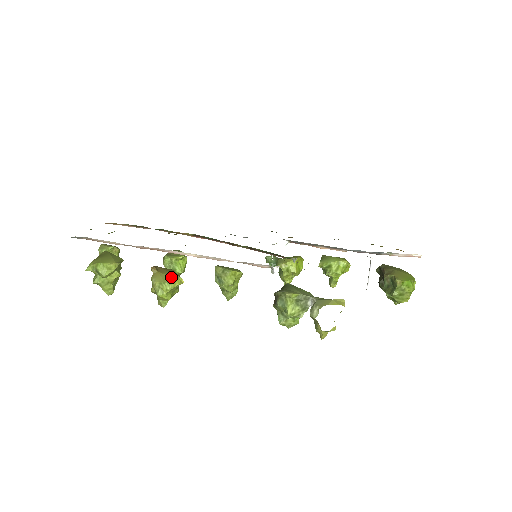
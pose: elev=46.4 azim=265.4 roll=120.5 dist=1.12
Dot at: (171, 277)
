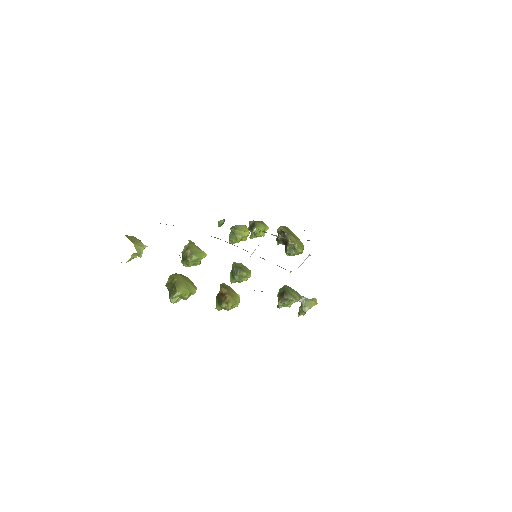
Dot at: (237, 297)
